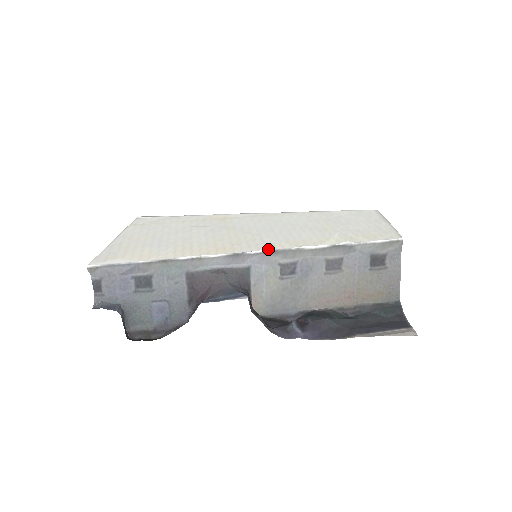
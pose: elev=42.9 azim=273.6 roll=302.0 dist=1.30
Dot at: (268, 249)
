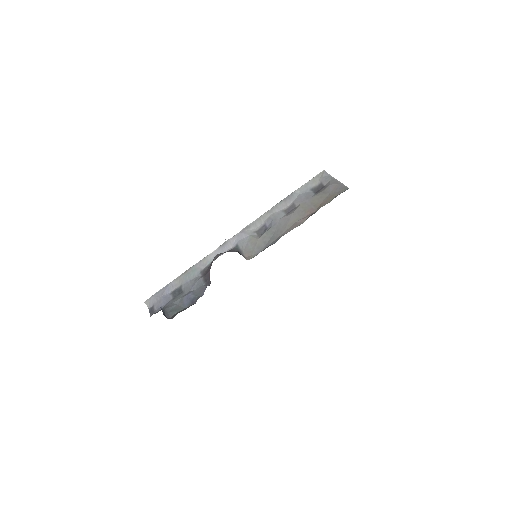
Dot at: (243, 230)
